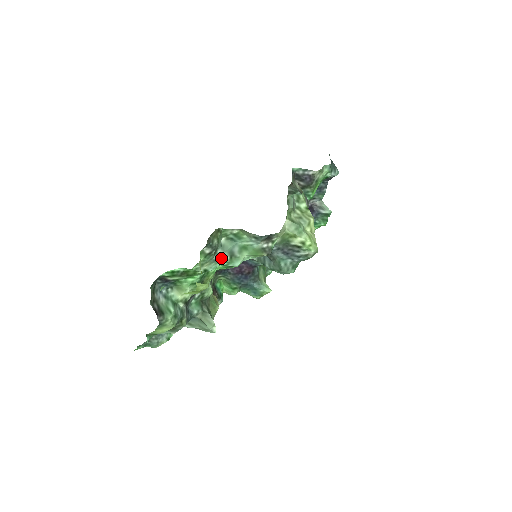
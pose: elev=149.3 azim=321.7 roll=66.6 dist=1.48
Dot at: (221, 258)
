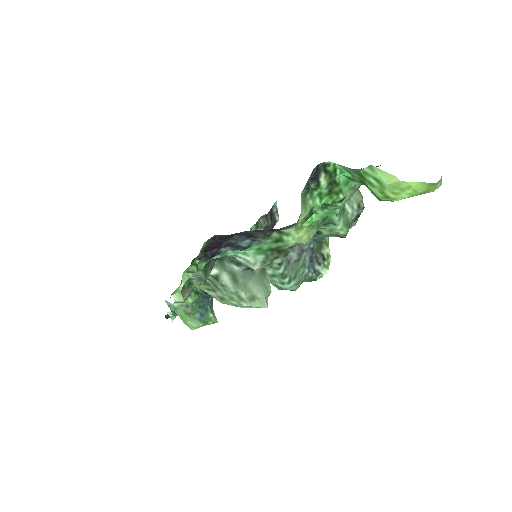
Dot at: occluded
